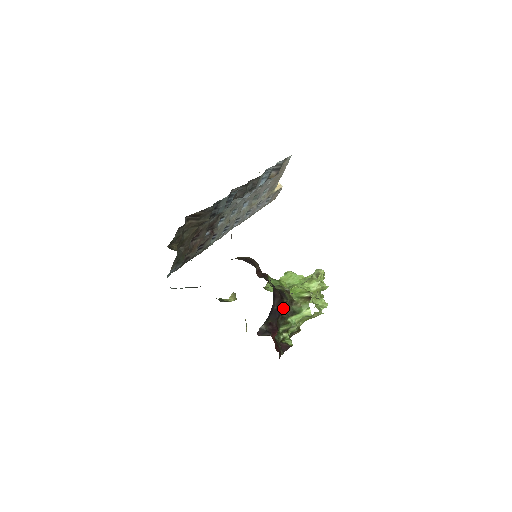
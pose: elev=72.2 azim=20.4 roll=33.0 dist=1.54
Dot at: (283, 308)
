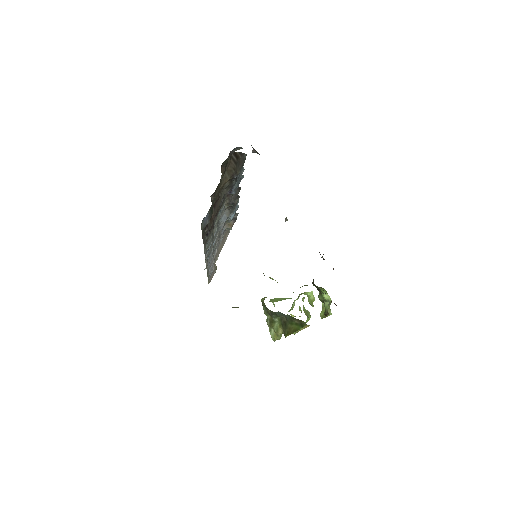
Dot at: occluded
